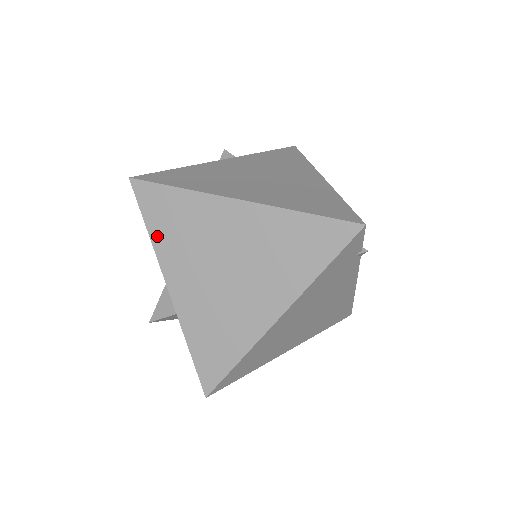
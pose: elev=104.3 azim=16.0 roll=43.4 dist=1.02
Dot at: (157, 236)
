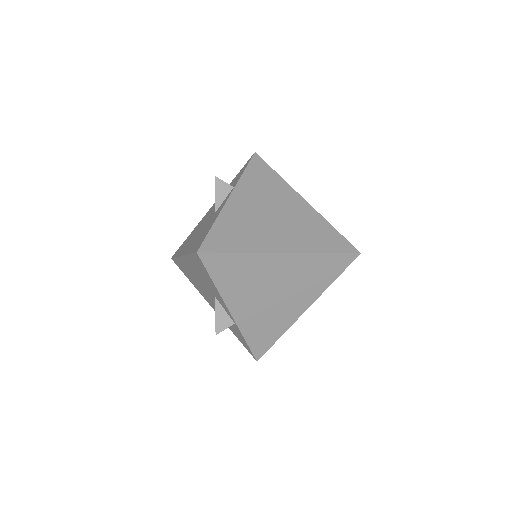
Dot at: (222, 285)
